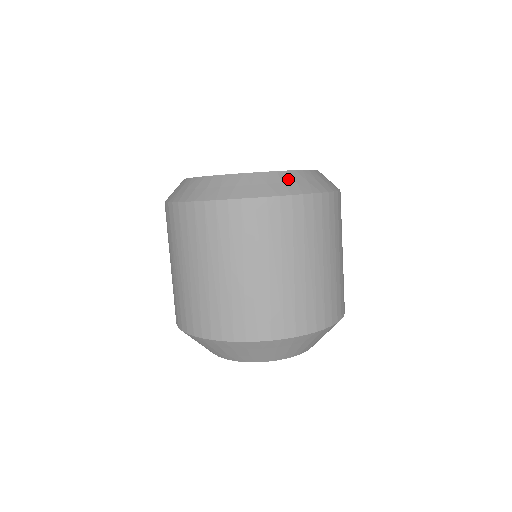
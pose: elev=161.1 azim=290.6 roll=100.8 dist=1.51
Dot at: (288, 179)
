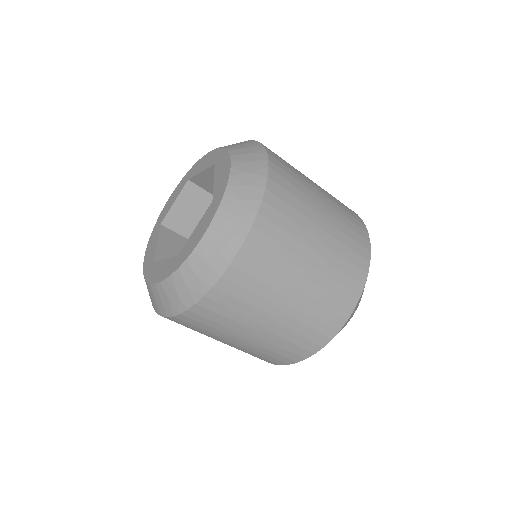
Dot at: (239, 191)
